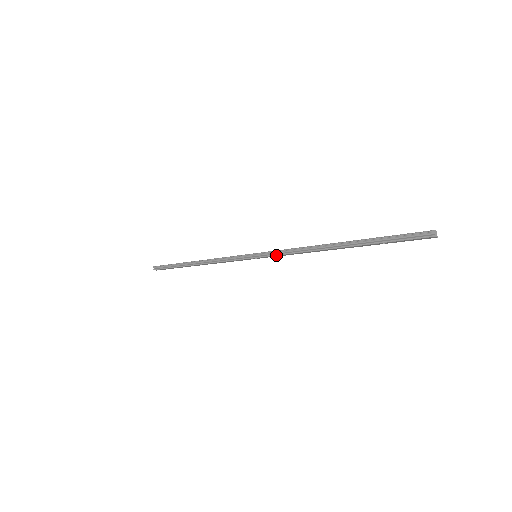
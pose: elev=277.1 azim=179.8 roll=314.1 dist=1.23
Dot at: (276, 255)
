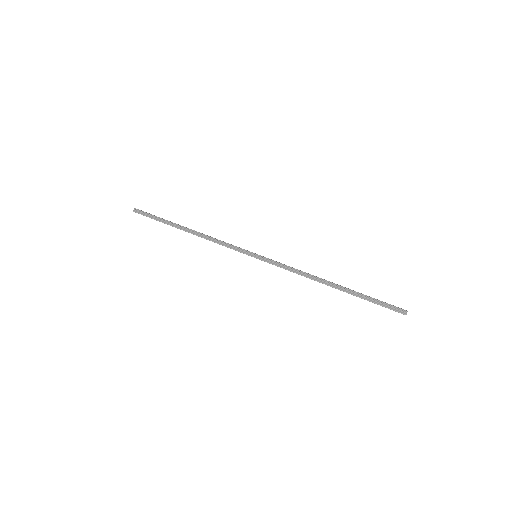
Dot at: (277, 266)
